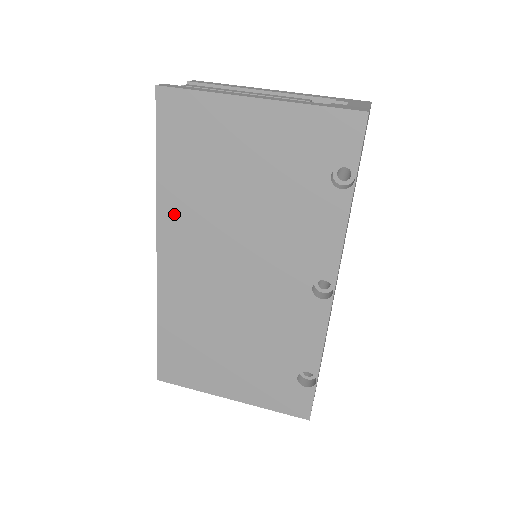
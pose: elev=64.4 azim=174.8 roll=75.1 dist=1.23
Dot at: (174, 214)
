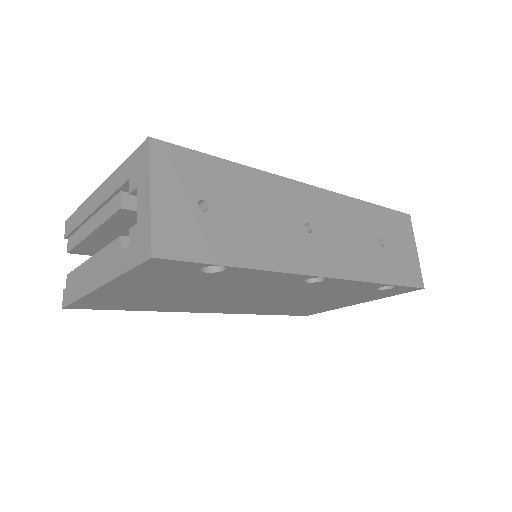
Dot at: (180, 309)
